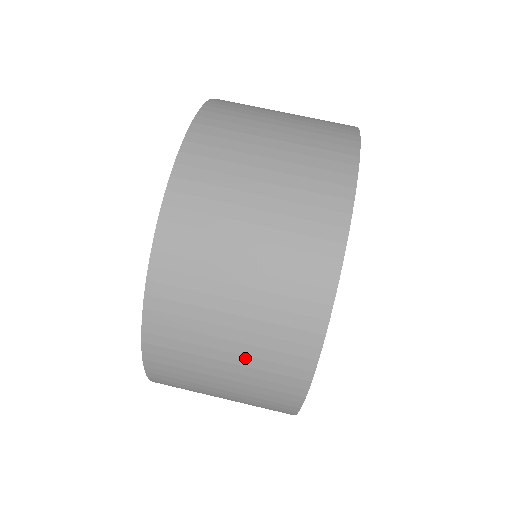
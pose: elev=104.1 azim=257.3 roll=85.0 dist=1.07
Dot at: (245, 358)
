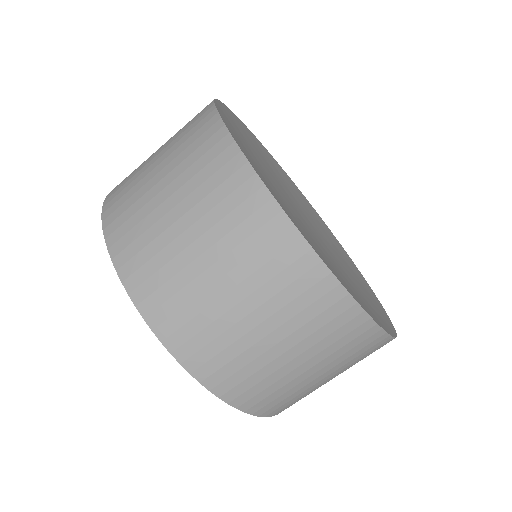
Dot at: (309, 351)
